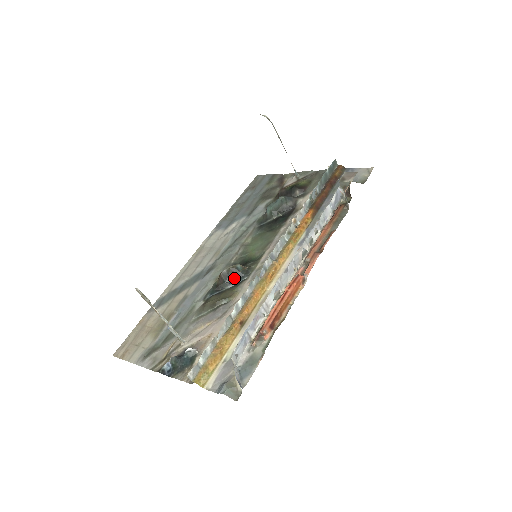
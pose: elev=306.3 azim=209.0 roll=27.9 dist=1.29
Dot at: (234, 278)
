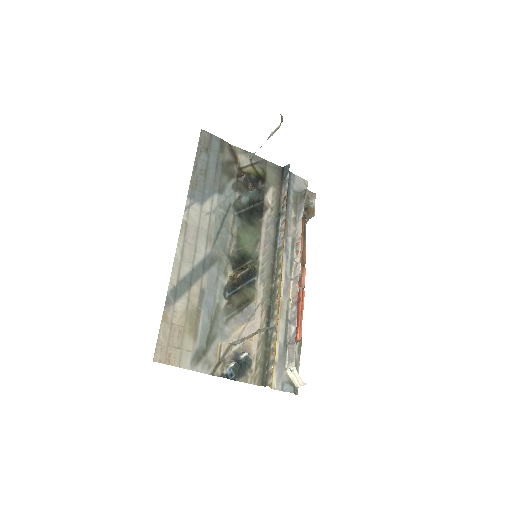
Dot at: (247, 278)
